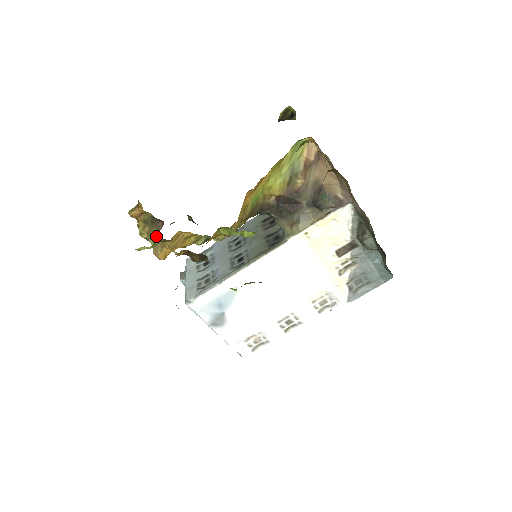
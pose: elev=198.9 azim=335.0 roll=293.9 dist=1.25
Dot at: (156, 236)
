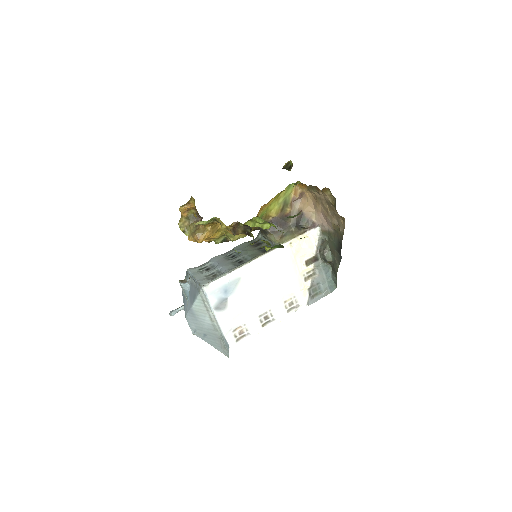
Dot at: (195, 227)
